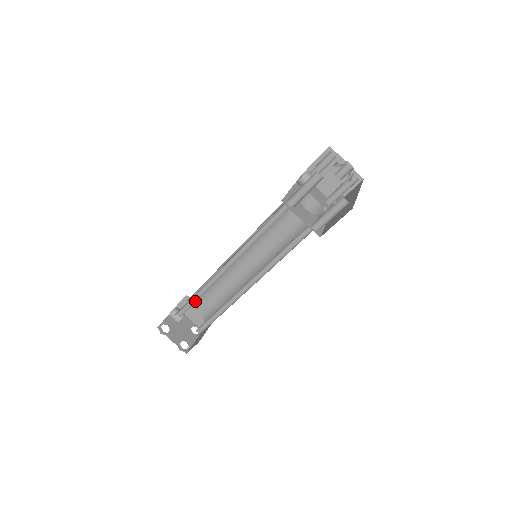
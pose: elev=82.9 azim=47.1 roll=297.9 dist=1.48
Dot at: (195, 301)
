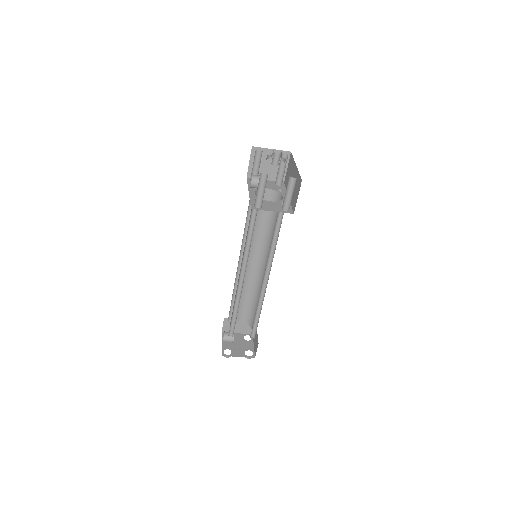
Dot at: (236, 317)
